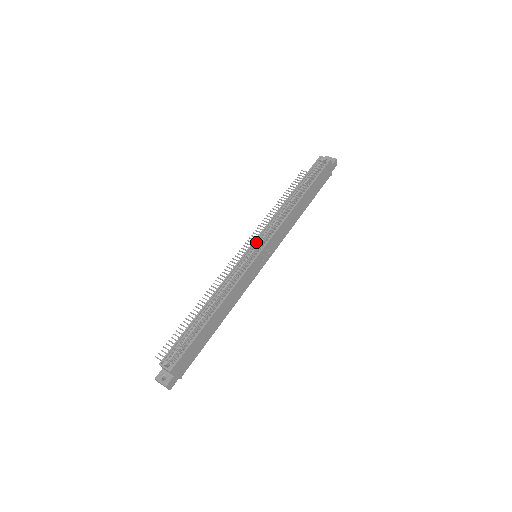
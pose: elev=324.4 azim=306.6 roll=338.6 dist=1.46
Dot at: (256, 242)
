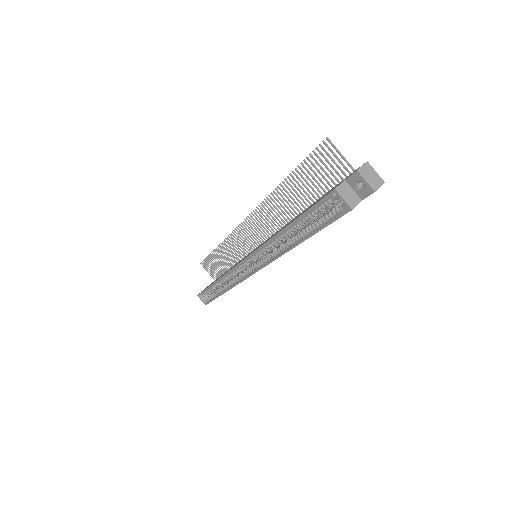
Dot at: (248, 259)
